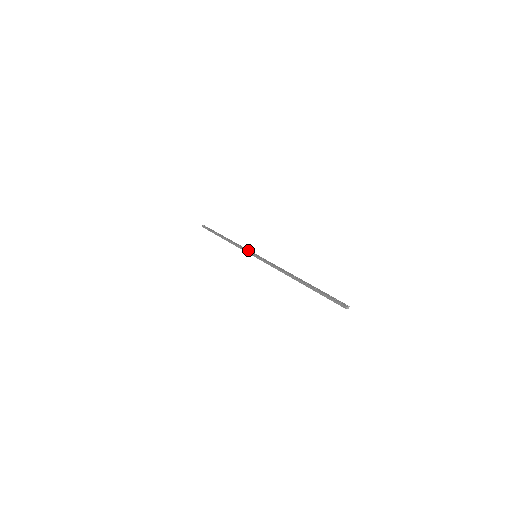
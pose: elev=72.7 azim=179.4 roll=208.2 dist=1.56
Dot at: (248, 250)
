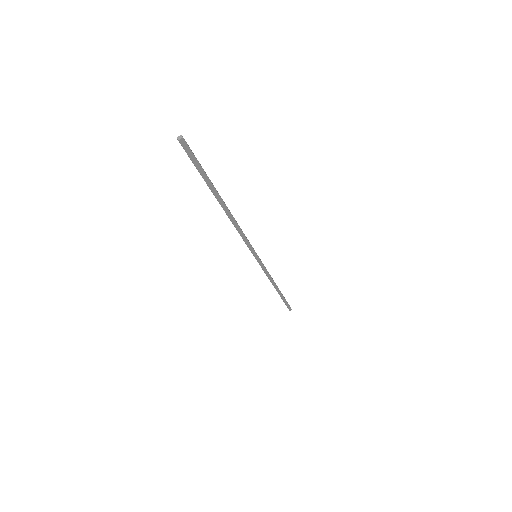
Dot at: (261, 263)
